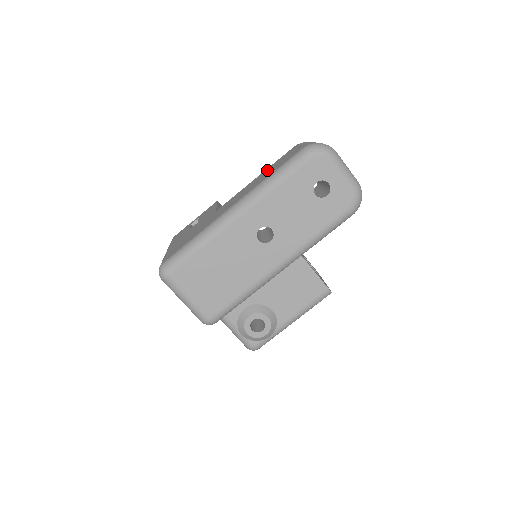
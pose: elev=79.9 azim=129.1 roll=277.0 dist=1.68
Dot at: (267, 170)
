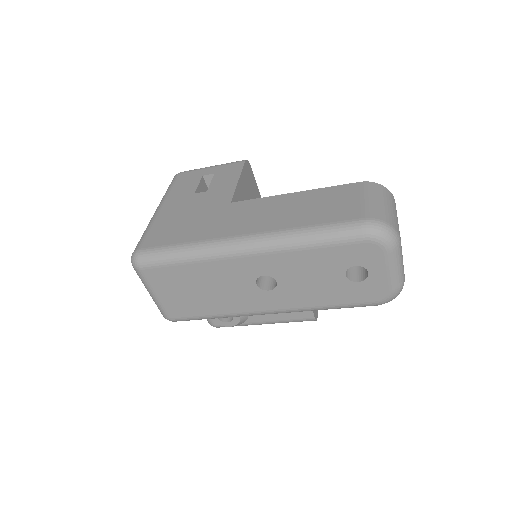
Dot at: (311, 198)
